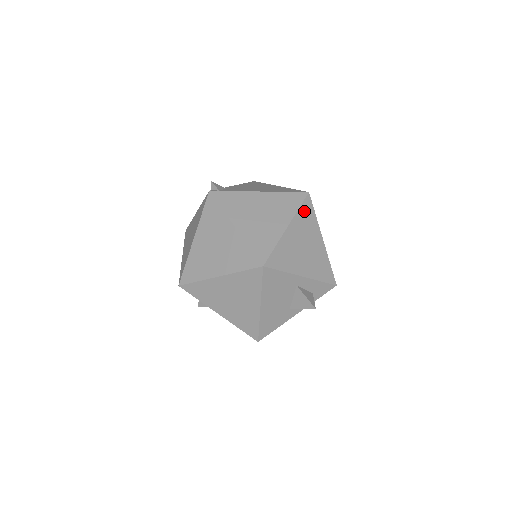
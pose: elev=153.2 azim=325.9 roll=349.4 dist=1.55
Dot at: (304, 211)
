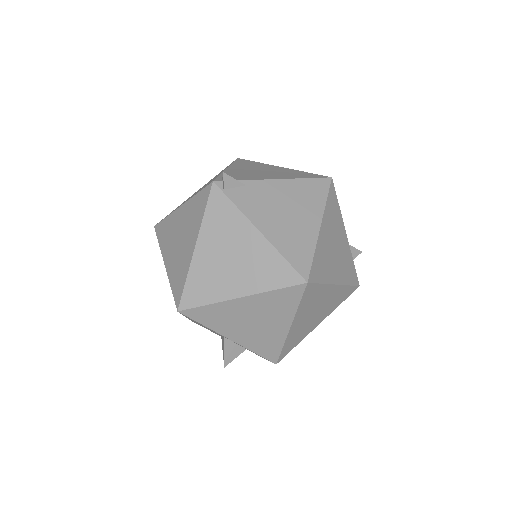
Dot at: (282, 295)
